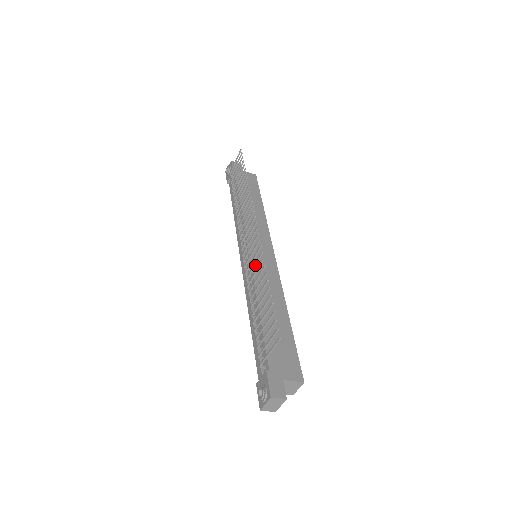
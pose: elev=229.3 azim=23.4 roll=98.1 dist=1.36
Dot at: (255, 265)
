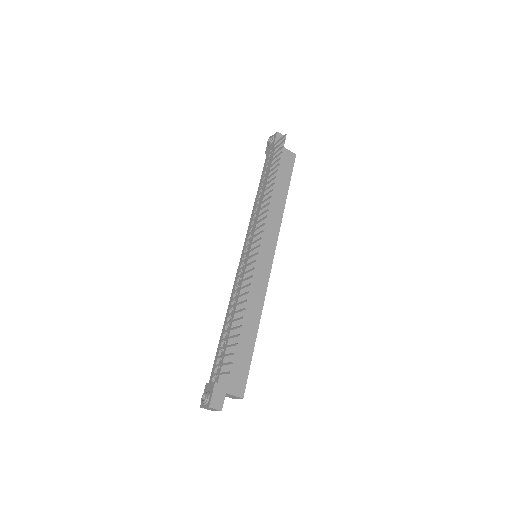
Dot at: occluded
